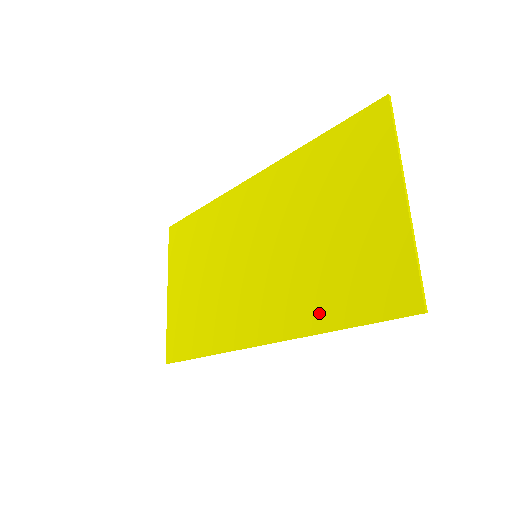
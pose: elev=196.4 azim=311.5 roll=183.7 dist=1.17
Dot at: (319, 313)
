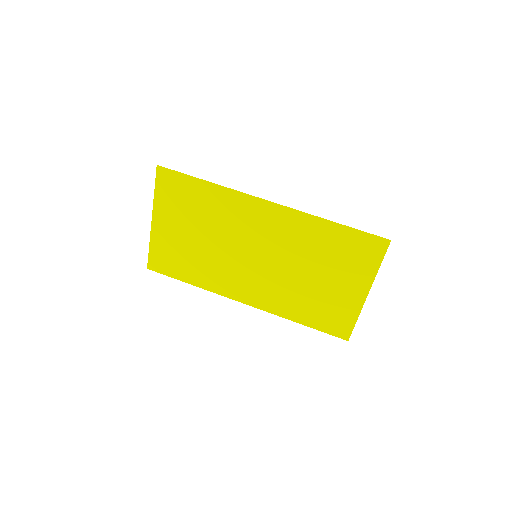
Dot at: (293, 312)
